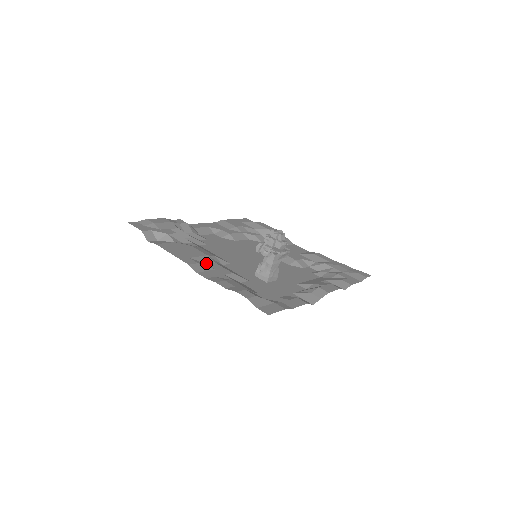
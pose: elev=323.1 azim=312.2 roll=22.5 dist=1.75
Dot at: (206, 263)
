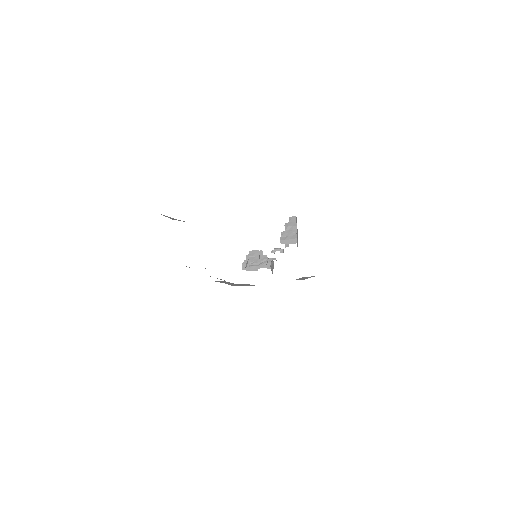
Dot at: occluded
